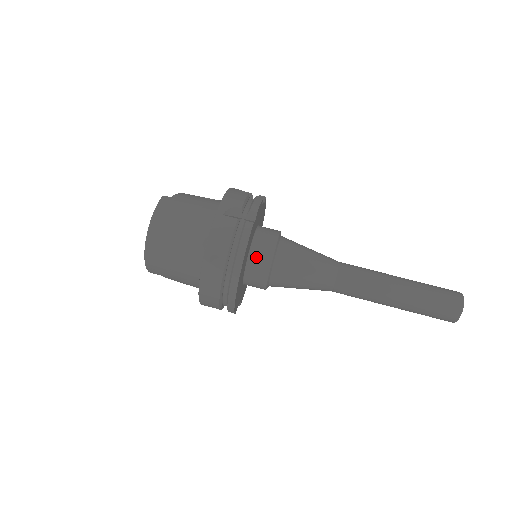
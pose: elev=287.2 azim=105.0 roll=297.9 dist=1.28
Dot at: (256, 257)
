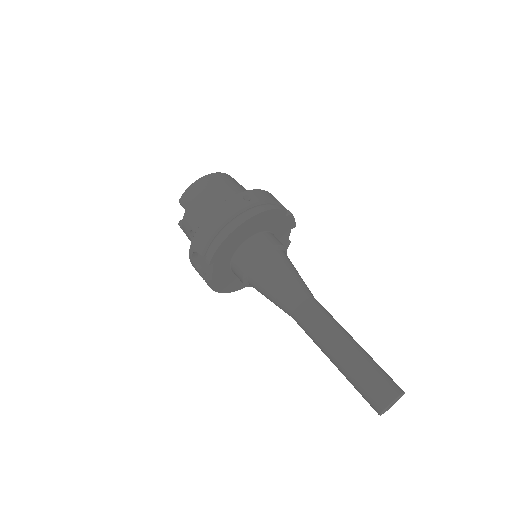
Dot at: (265, 237)
